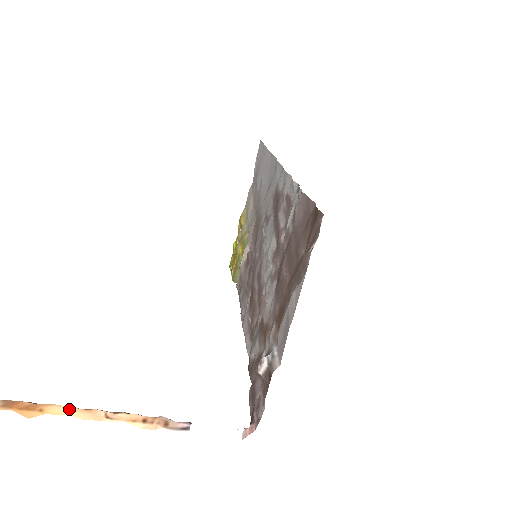
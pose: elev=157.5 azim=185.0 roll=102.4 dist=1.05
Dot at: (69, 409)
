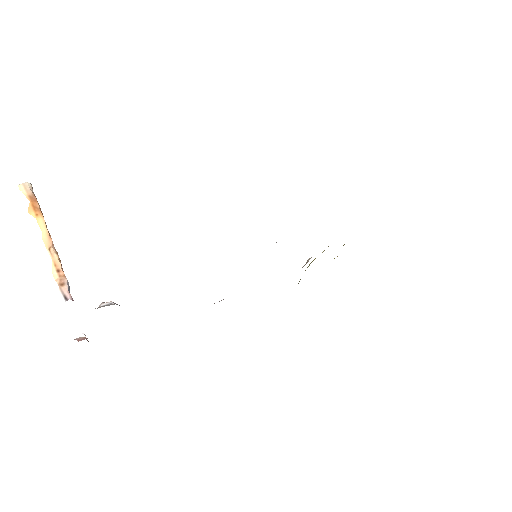
Dot at: (45, 227)
